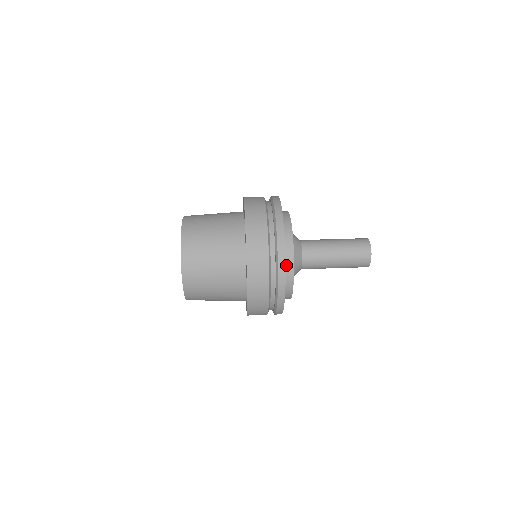
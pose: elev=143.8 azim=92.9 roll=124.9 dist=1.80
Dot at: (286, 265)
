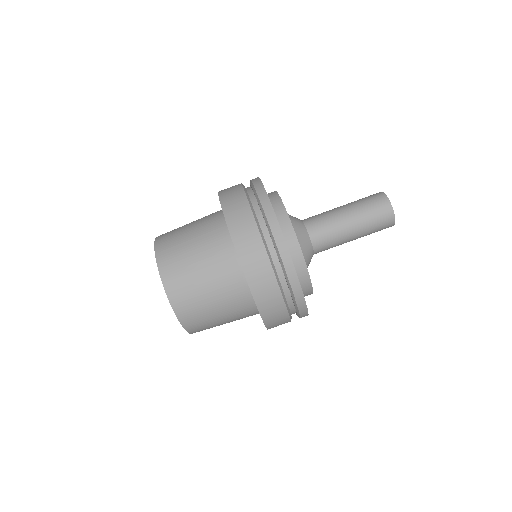
Dot at: (300, 280)
